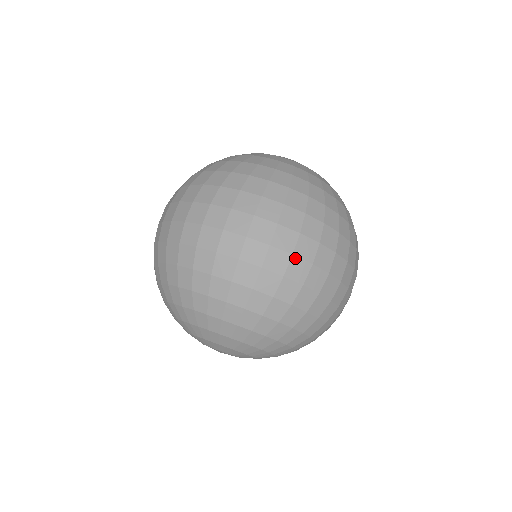
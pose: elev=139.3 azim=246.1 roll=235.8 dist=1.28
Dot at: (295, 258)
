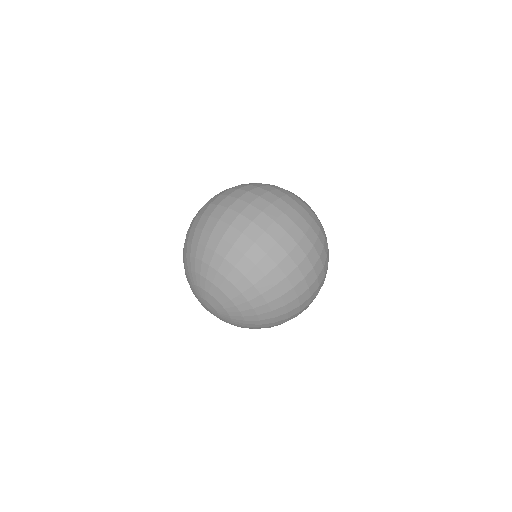
Dot at: (266, 234)
